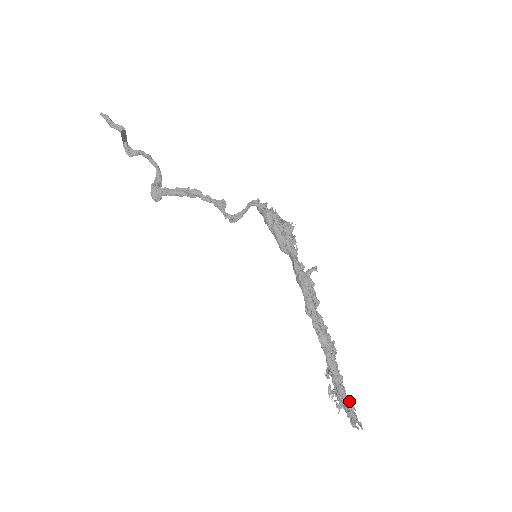
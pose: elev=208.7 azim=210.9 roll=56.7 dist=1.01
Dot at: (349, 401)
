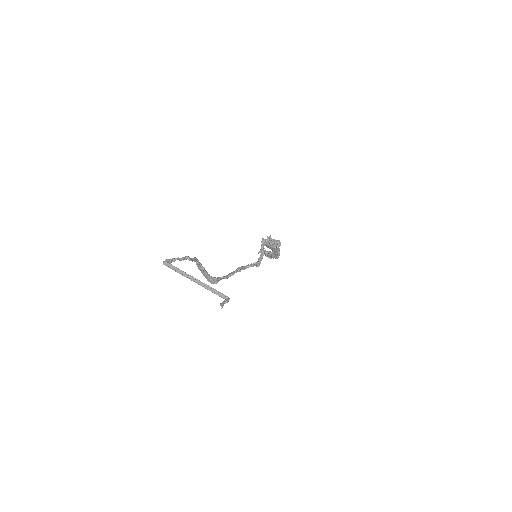
Dot at: occluded
